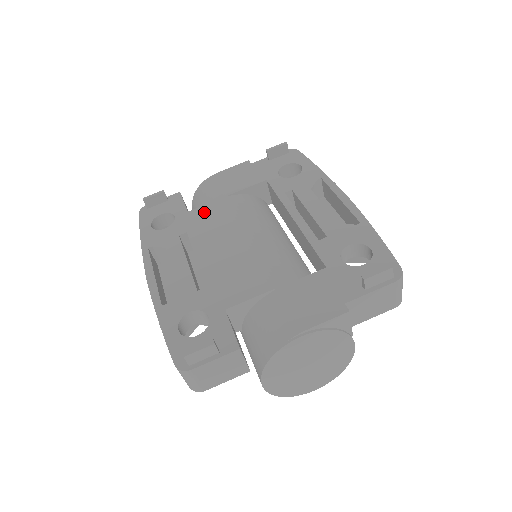
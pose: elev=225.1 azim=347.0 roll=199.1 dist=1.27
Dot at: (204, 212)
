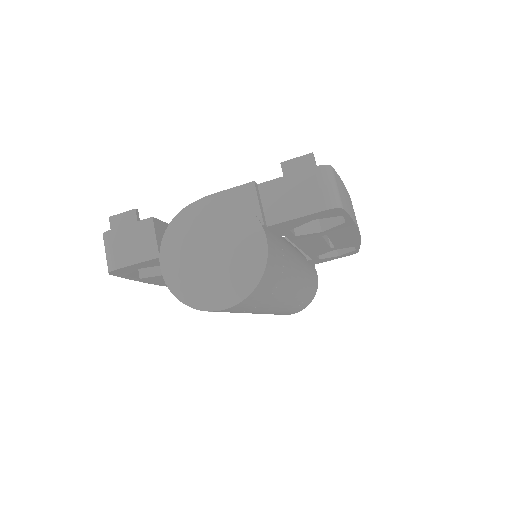
Dot at: occluded
